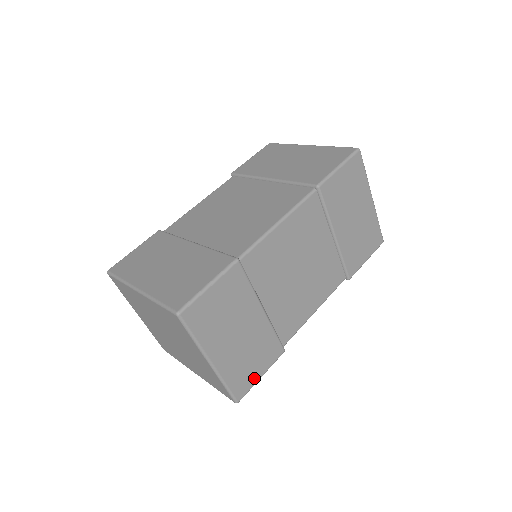
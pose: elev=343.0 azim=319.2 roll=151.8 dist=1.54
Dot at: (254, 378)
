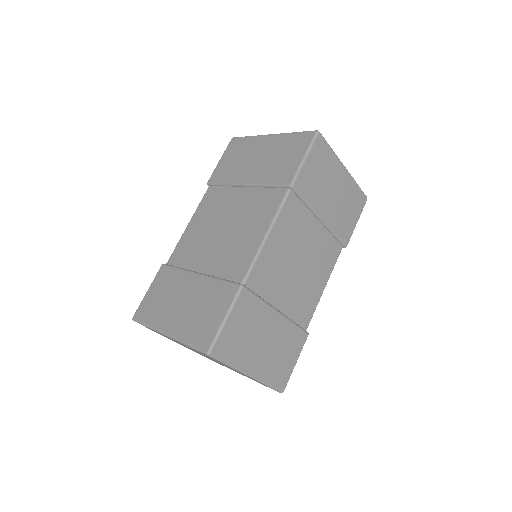
Dot at: (290, 368)
